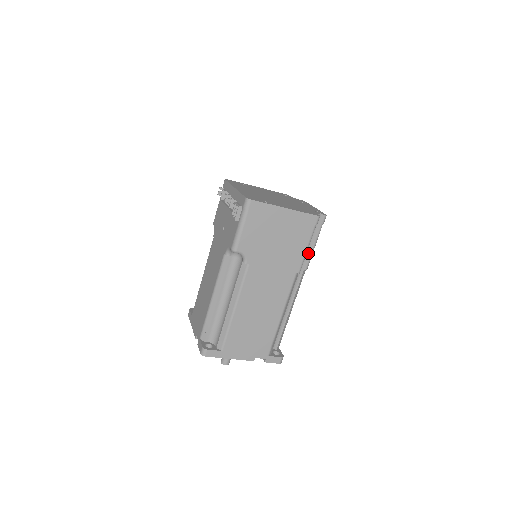
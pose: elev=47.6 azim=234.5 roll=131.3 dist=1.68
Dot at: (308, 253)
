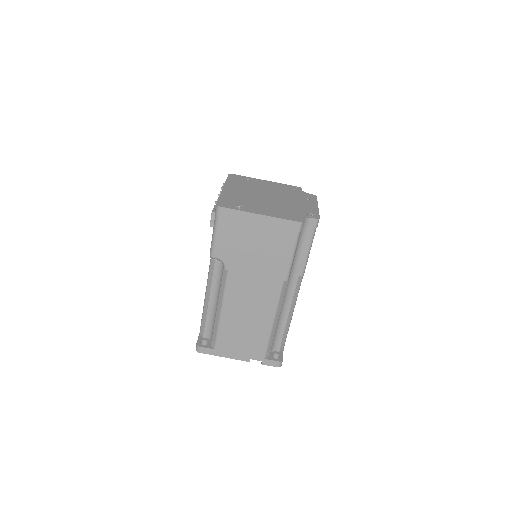
Dot at: (301, 258)
